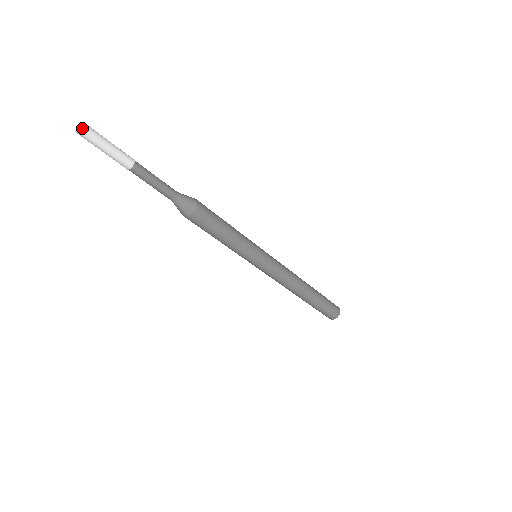
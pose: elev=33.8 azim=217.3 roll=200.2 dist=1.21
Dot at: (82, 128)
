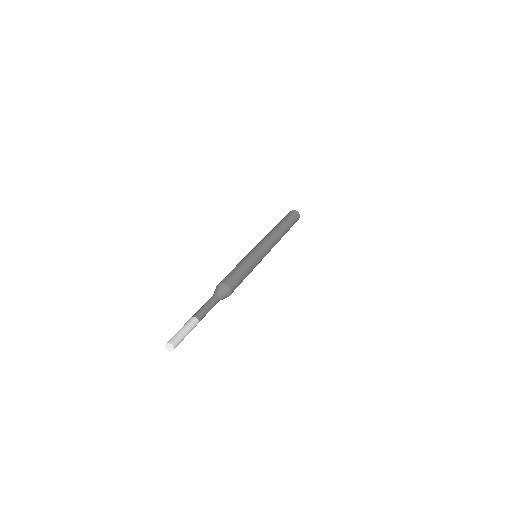
Dot at: (174, 348)
